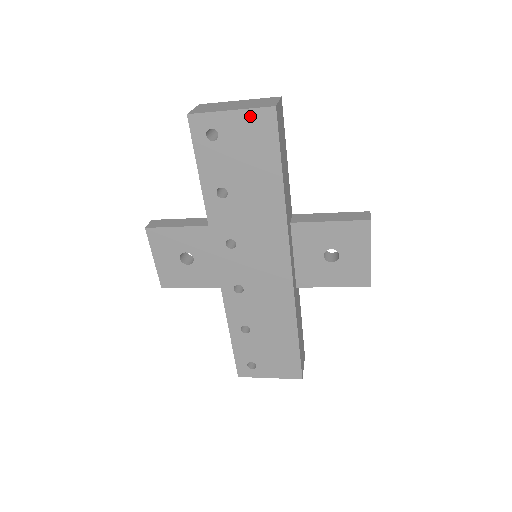
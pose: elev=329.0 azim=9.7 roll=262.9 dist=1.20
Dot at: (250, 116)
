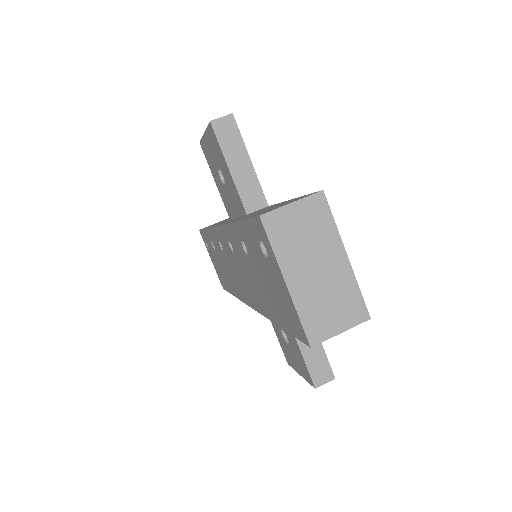
Dot at: (293, 308)
